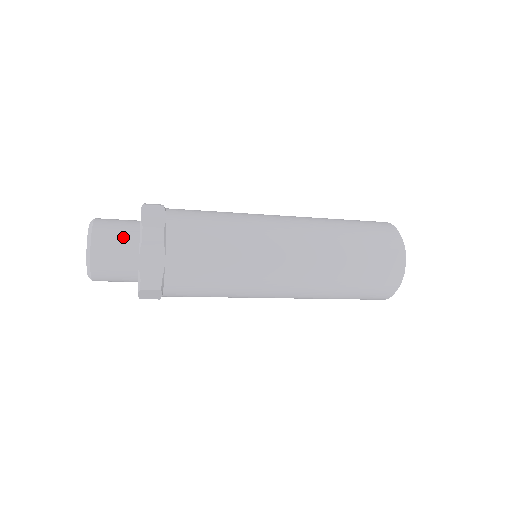
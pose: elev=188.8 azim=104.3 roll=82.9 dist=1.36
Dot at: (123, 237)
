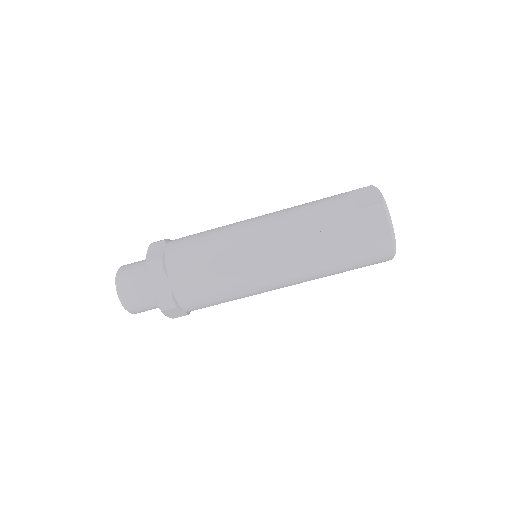
Dot at: occluded
